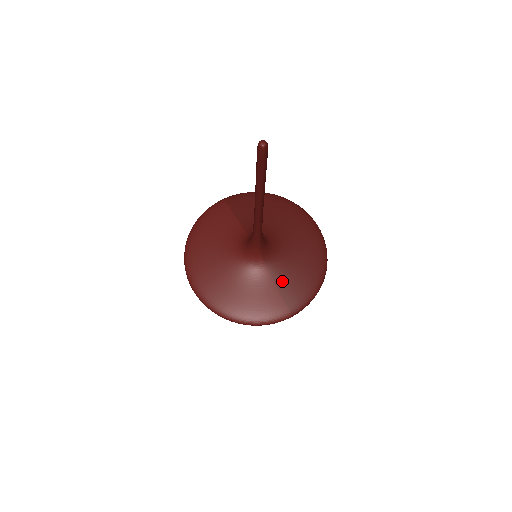
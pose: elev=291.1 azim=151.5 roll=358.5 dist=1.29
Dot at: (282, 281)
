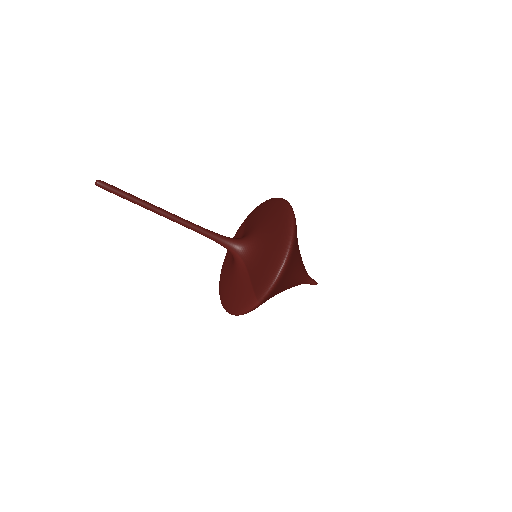
Dot at: (253, 272)
